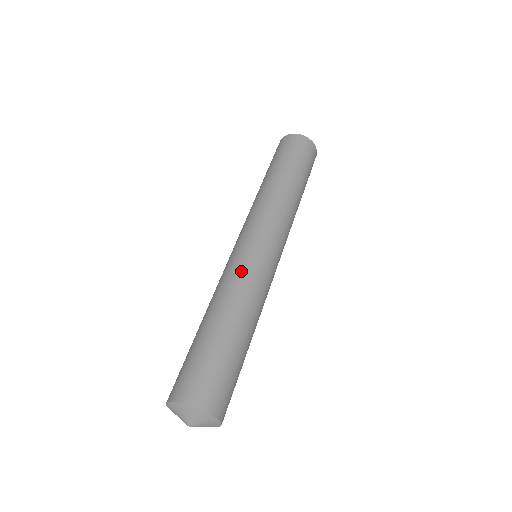
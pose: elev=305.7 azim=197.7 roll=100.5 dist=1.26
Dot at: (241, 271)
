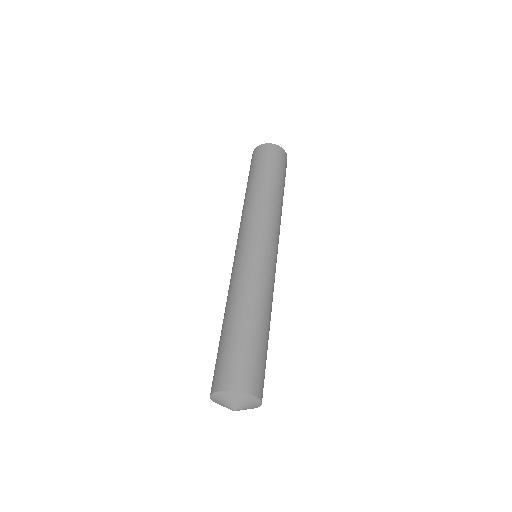
Dot at: (264, 274)
